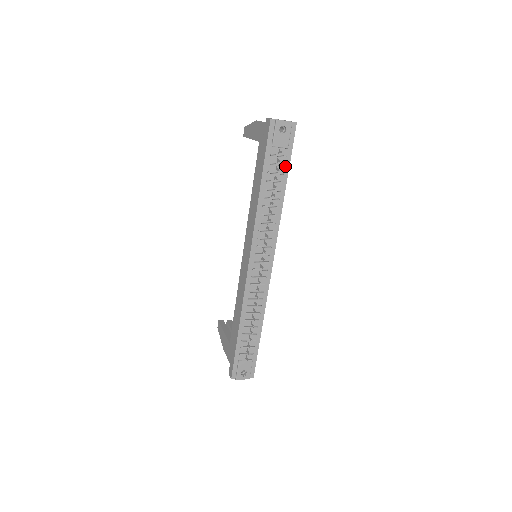
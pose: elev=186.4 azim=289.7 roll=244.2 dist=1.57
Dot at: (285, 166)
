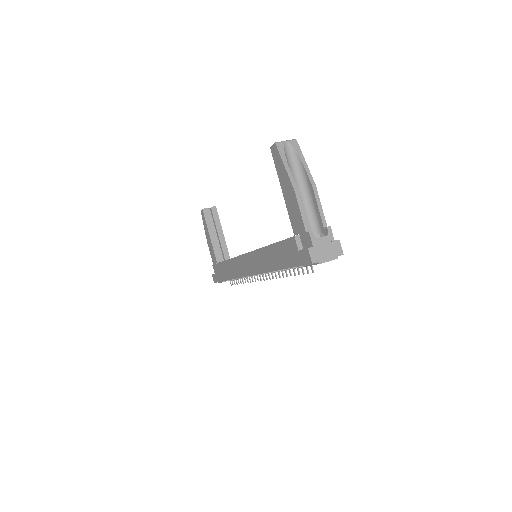
Dot at: occluded
